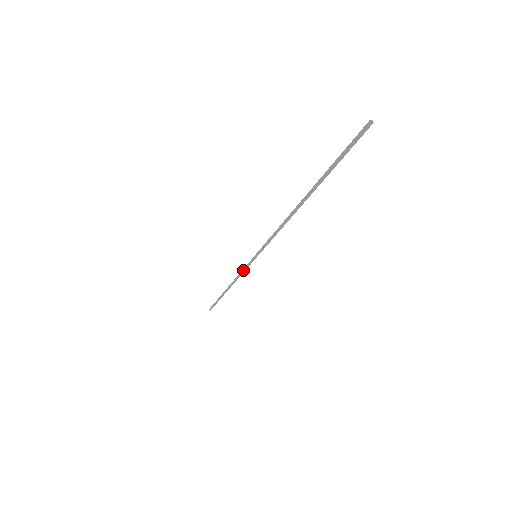
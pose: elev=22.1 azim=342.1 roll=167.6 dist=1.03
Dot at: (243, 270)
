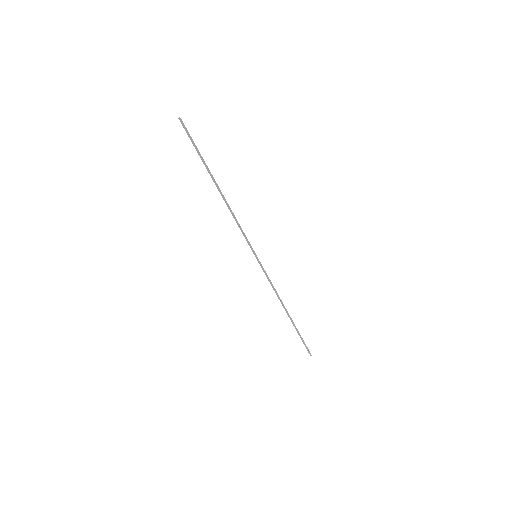
Dot at: (267, 278)
